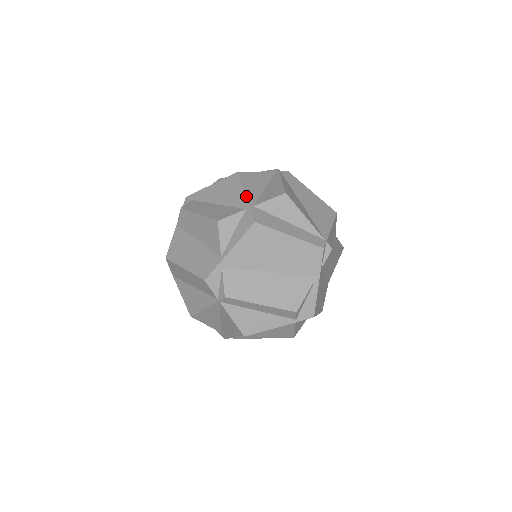
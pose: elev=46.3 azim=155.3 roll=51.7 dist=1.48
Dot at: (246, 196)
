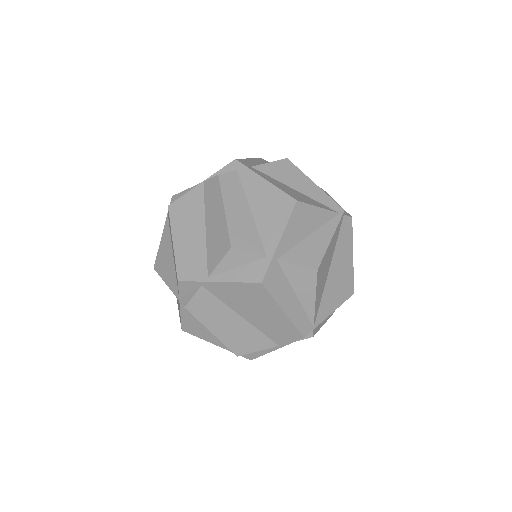
Dot at: (279, 242)
